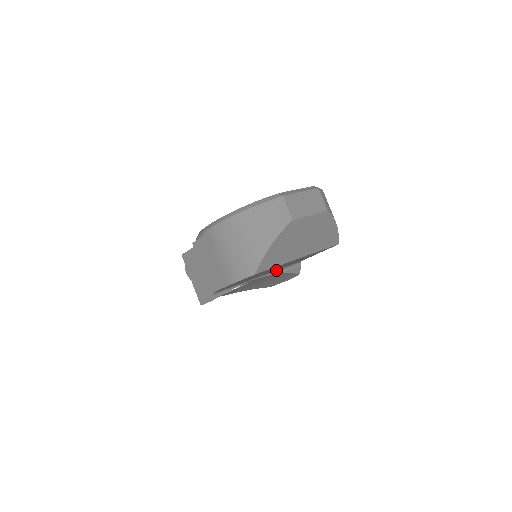
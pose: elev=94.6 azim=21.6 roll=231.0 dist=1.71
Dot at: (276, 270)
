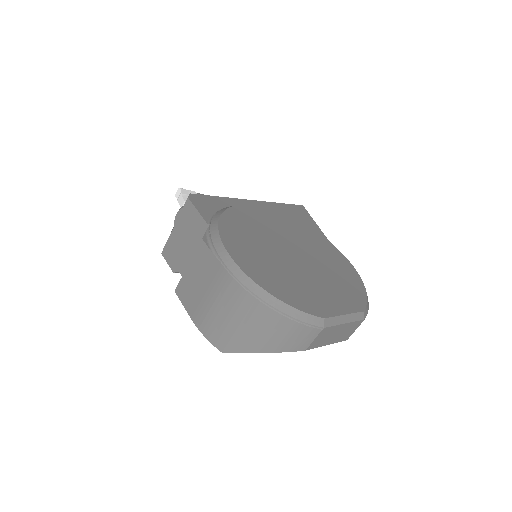
Dot at: occluded
